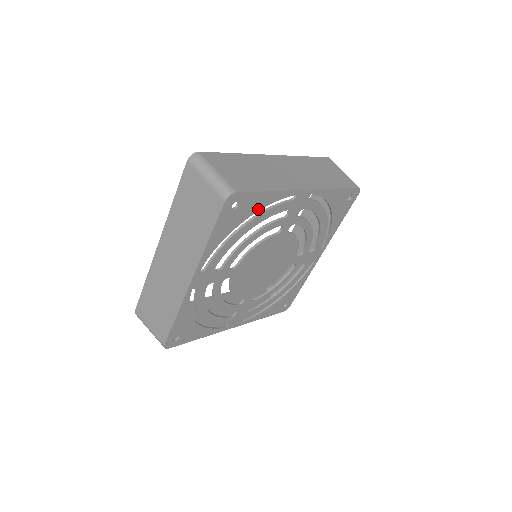
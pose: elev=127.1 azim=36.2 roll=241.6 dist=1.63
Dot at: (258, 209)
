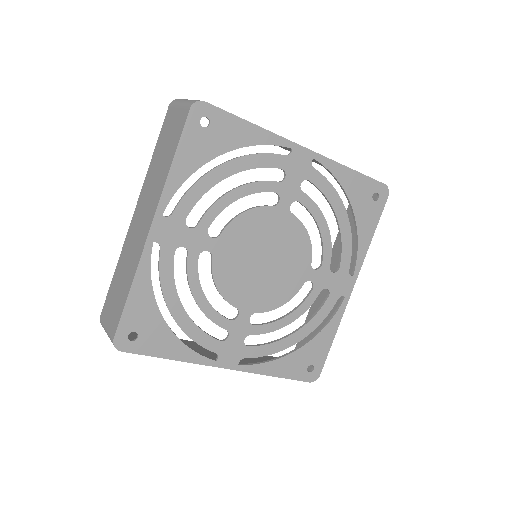
Dot at: (239, 145)
